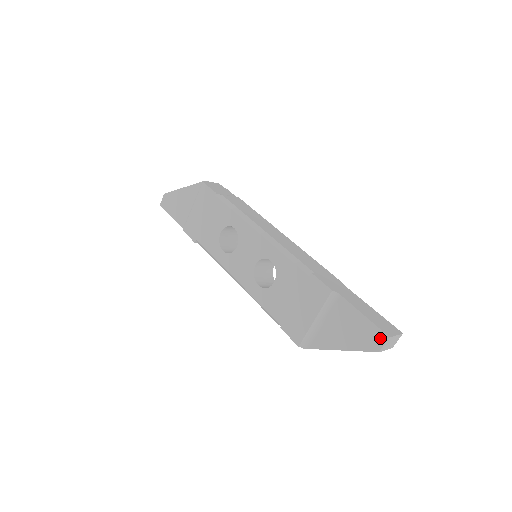
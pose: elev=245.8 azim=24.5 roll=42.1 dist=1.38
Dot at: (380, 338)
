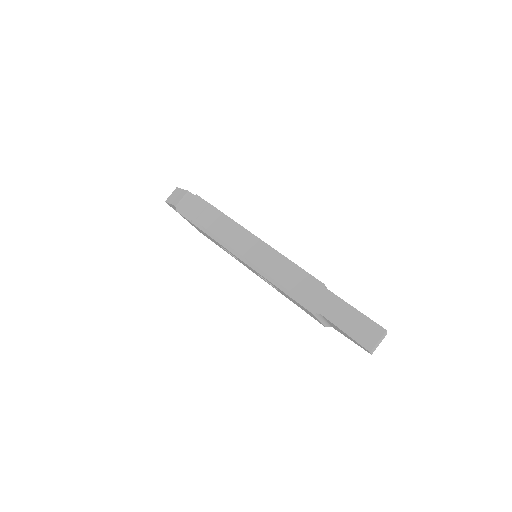
Dot at: (365, 349)
